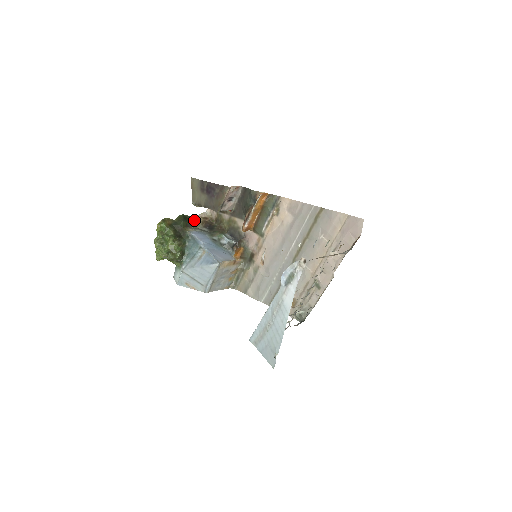
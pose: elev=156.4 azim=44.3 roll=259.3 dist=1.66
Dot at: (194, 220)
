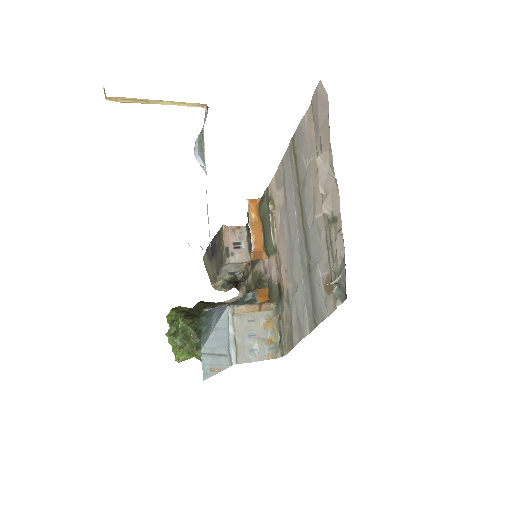
Dot at: (219, 304)
